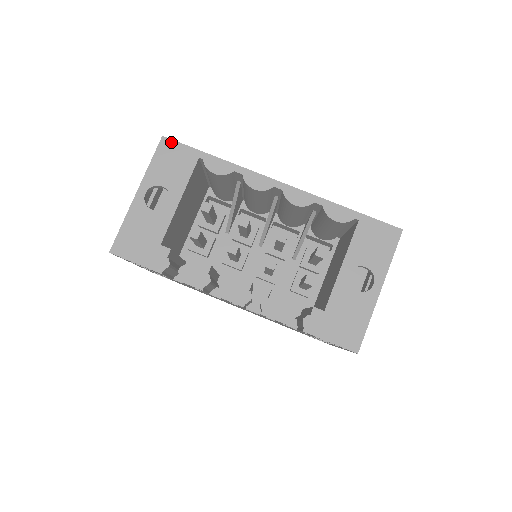
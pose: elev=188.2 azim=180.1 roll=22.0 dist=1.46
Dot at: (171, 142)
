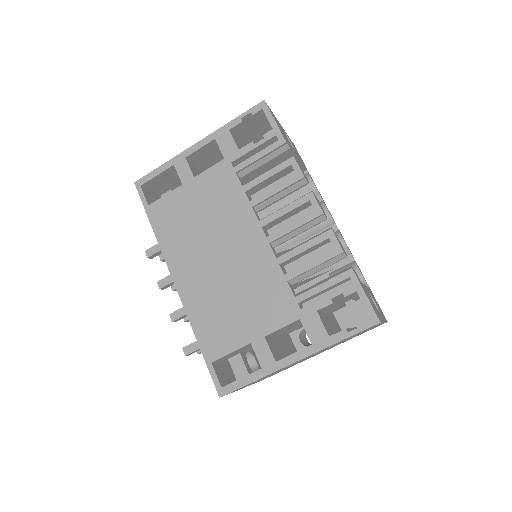
Dot at: occluded
